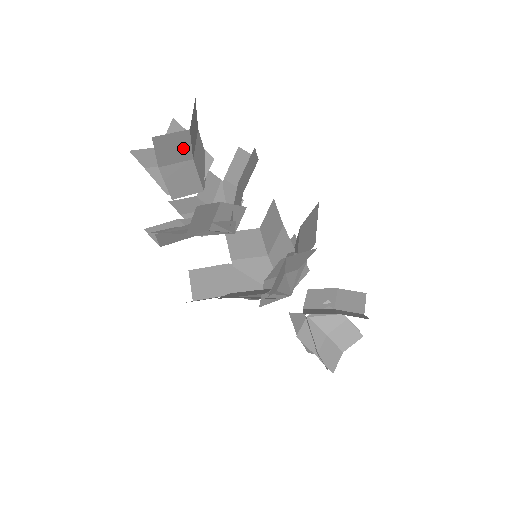
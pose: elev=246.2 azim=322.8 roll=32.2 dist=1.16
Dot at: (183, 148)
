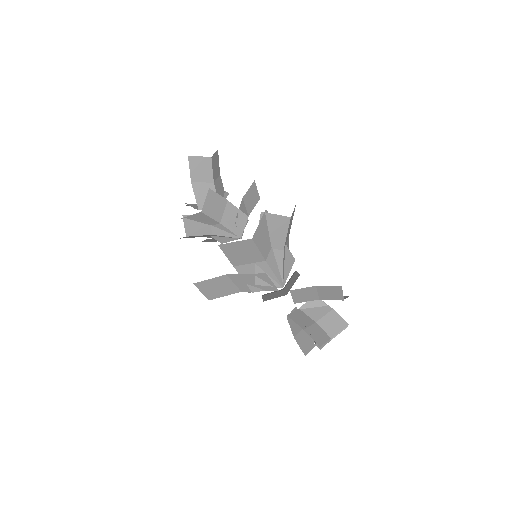
Dot at: (207, 171)
